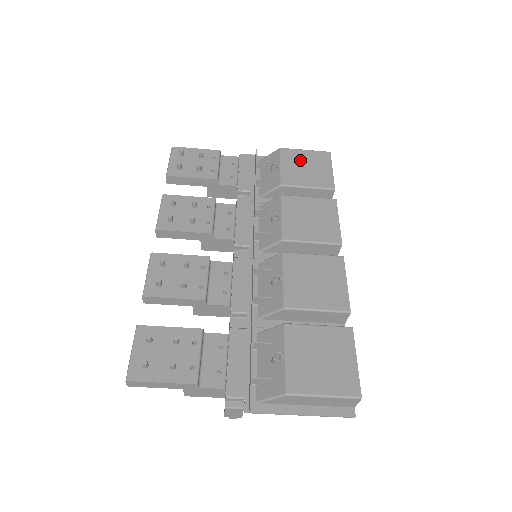
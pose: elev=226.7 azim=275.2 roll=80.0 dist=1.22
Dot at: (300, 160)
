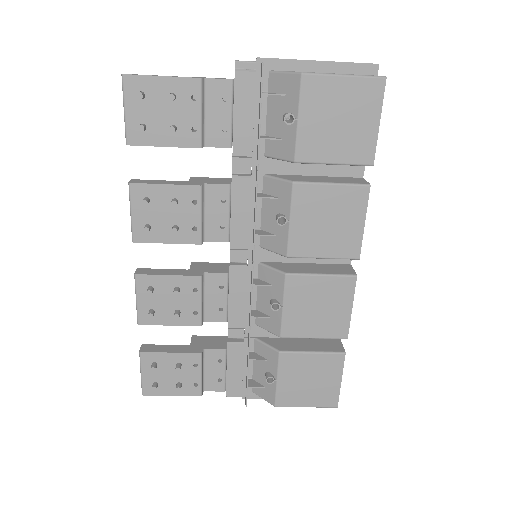
Dot at: (331, 104)
